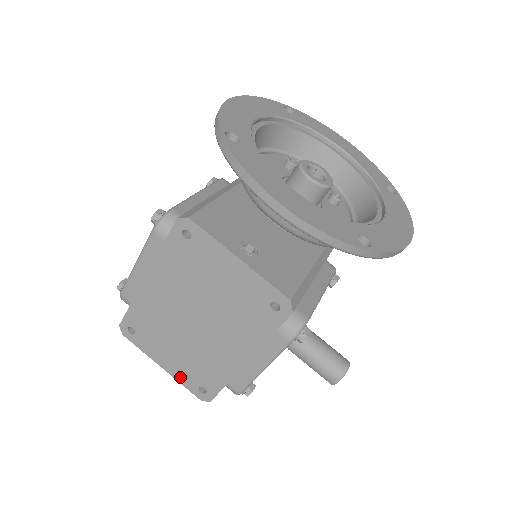
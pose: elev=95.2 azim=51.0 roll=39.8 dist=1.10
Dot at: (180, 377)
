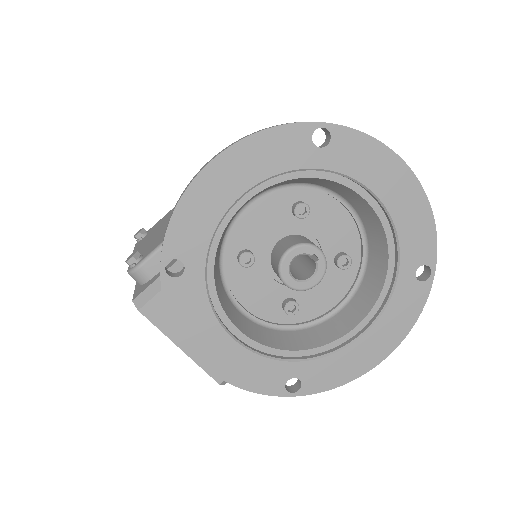
Dot at: occluded
